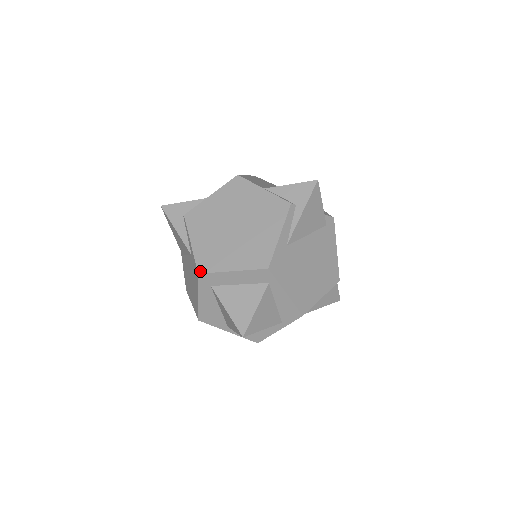
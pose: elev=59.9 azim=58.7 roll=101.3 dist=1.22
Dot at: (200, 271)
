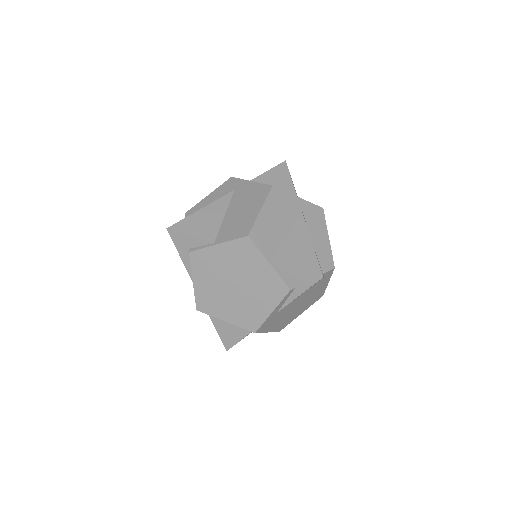
Dot at: (198, 309)
